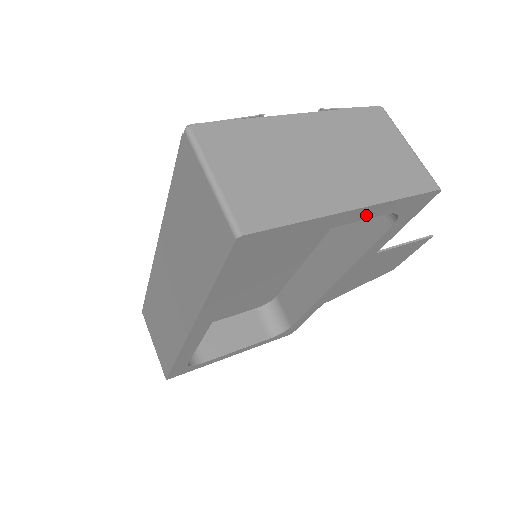
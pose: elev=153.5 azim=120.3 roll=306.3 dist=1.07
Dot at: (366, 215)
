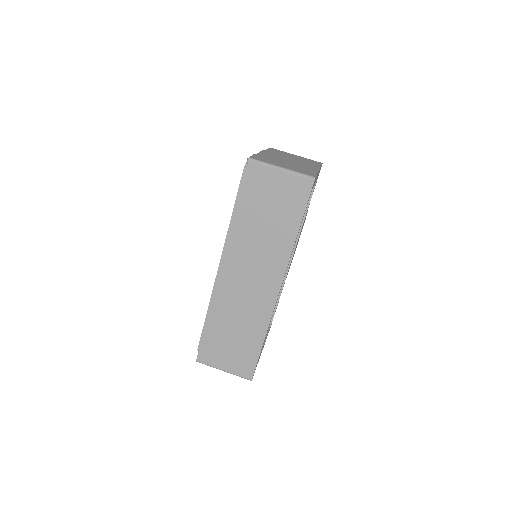
Dot at: (317, 176)
